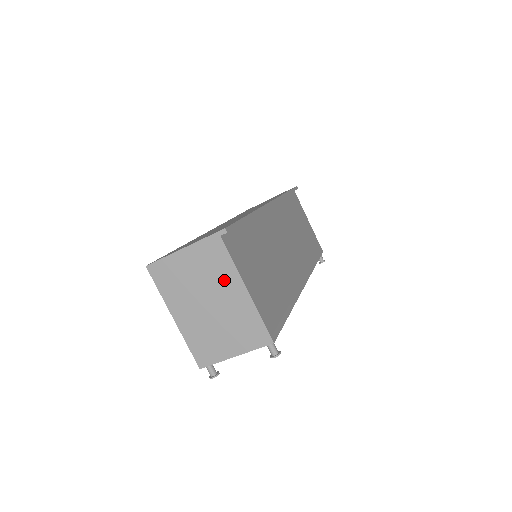
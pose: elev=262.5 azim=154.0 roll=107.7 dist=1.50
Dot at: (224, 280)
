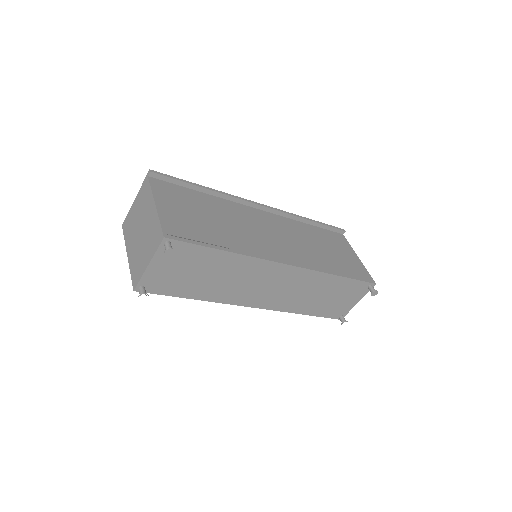
Dot at: (147, 206)
